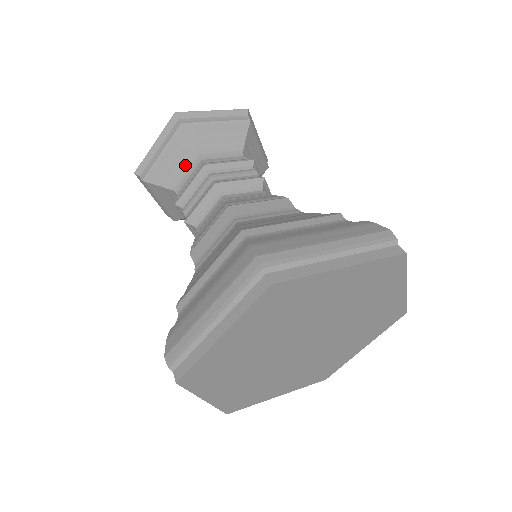
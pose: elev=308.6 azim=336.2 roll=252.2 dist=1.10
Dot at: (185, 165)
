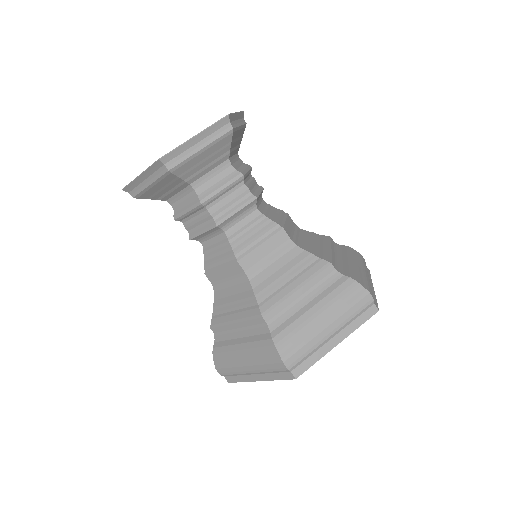
Dot at: occluded
